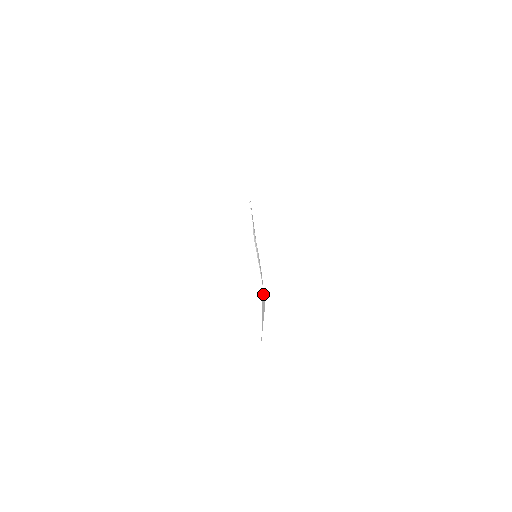
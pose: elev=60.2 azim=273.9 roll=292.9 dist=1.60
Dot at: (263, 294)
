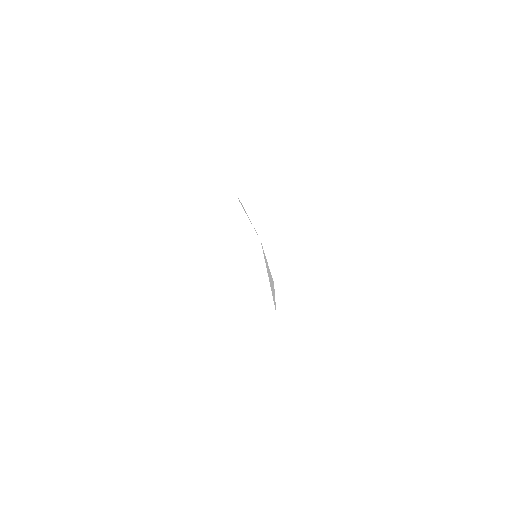
Dot at: (265, 259)
